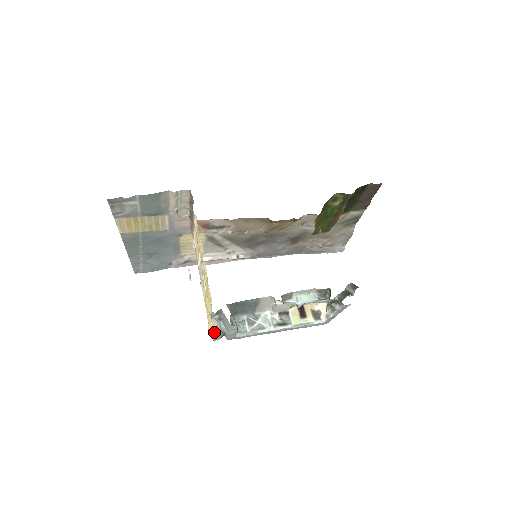
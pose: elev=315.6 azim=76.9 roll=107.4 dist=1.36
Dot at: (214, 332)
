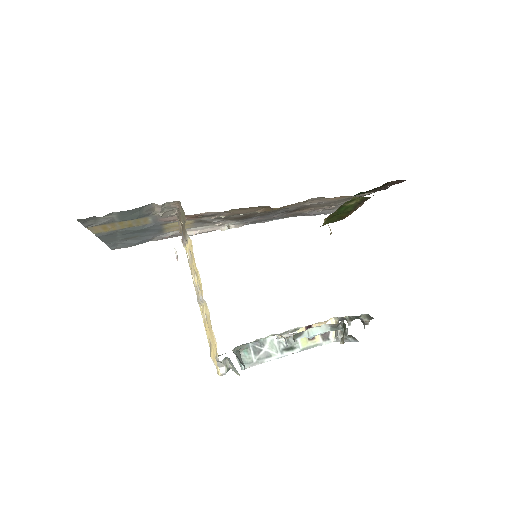
Dot at: (219, 371)
